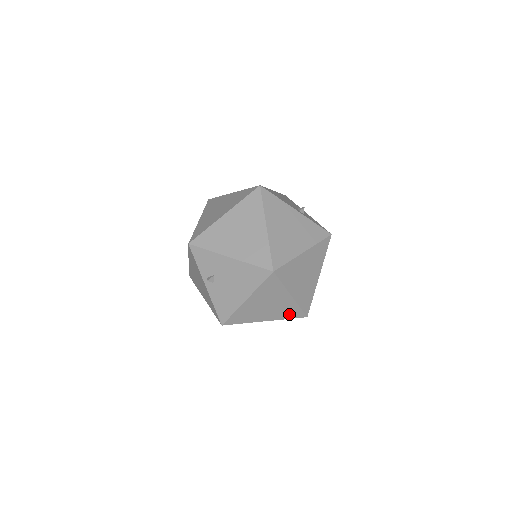
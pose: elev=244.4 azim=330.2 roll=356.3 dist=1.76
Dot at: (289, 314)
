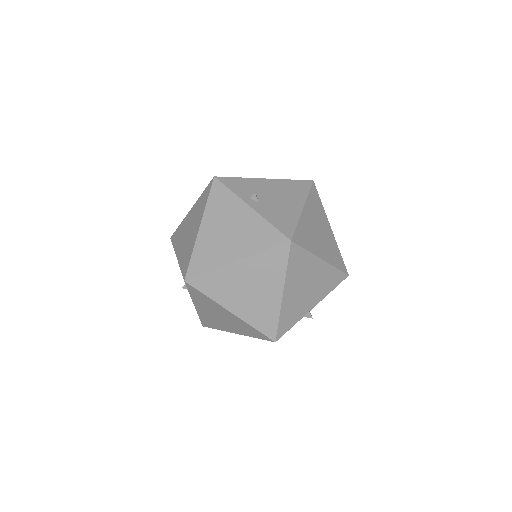
Dot at: (336, 260)
